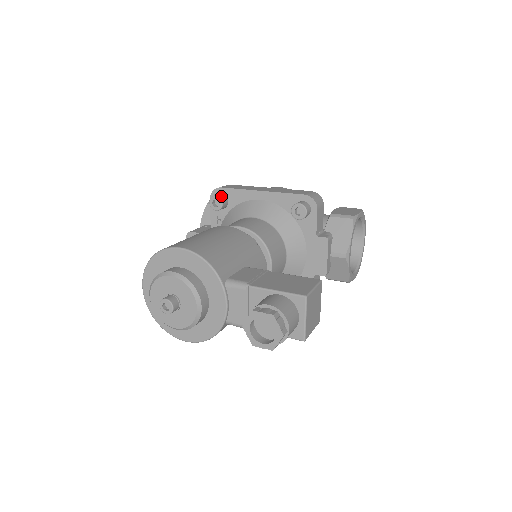
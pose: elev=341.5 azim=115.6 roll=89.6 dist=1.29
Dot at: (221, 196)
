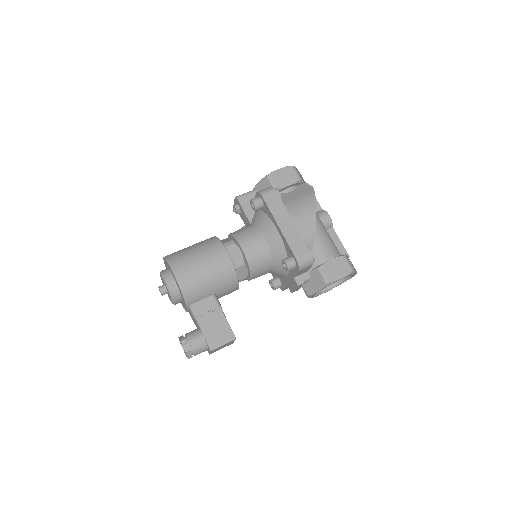
Dot at: (258, 205)
